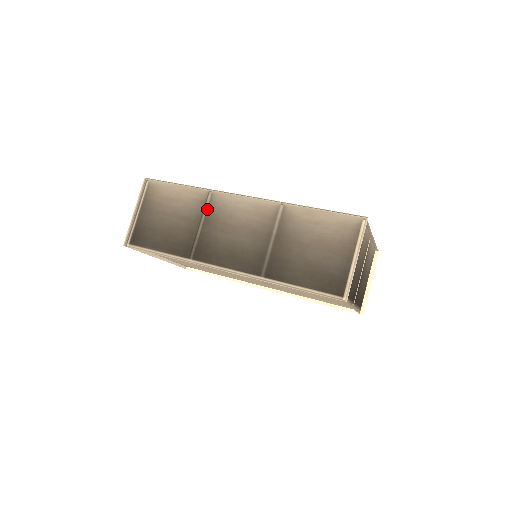
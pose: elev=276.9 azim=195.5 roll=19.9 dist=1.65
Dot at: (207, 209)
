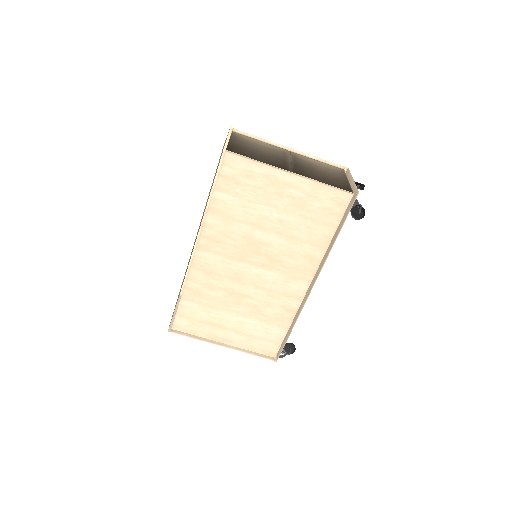
Dot at: occluded
